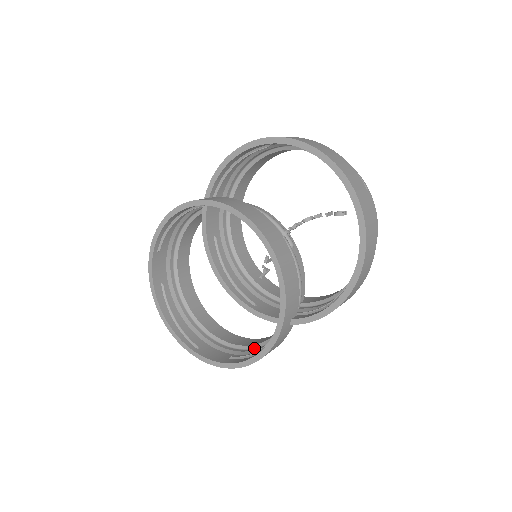
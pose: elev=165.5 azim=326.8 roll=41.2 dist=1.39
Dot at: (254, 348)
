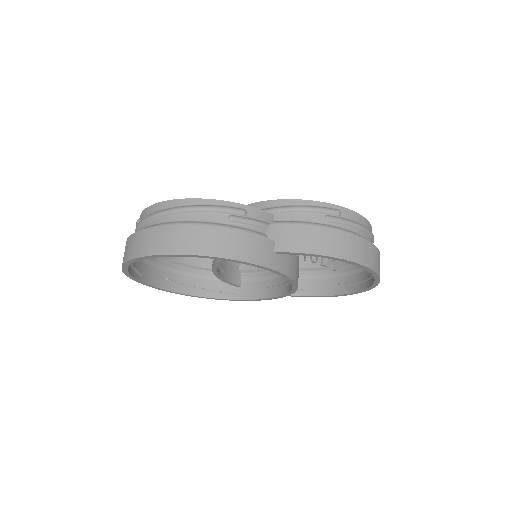
Dot at: (185, 267)
